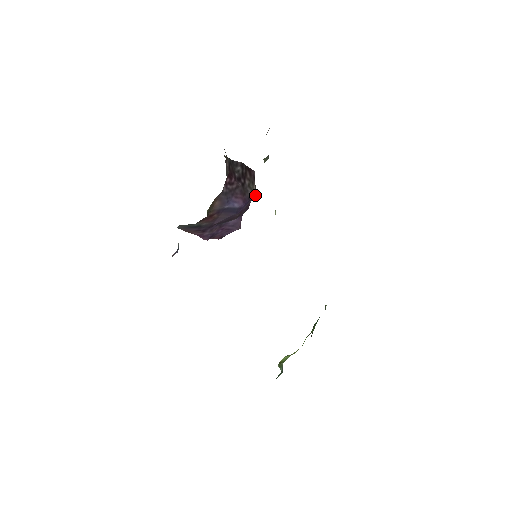
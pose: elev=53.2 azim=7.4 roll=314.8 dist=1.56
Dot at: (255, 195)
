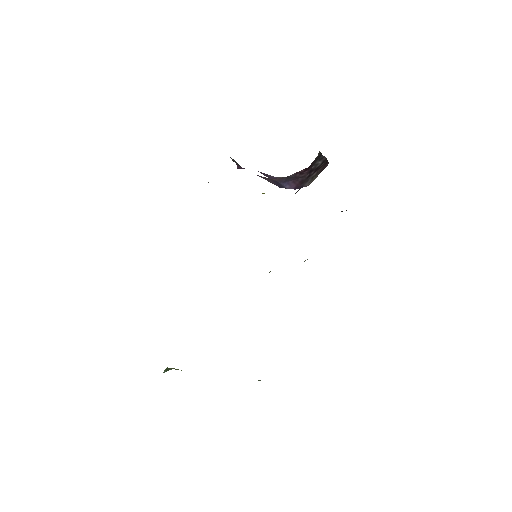
Dot at: occluded
